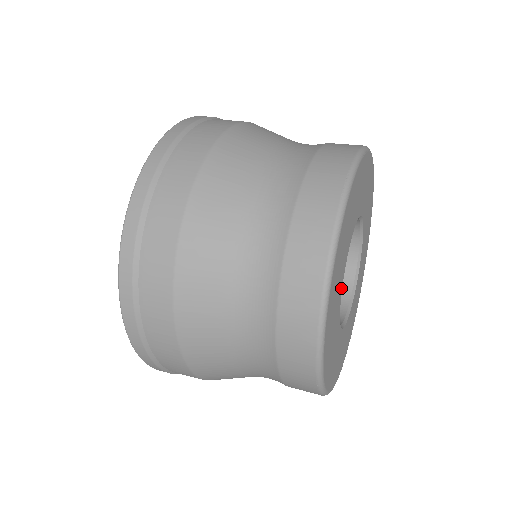
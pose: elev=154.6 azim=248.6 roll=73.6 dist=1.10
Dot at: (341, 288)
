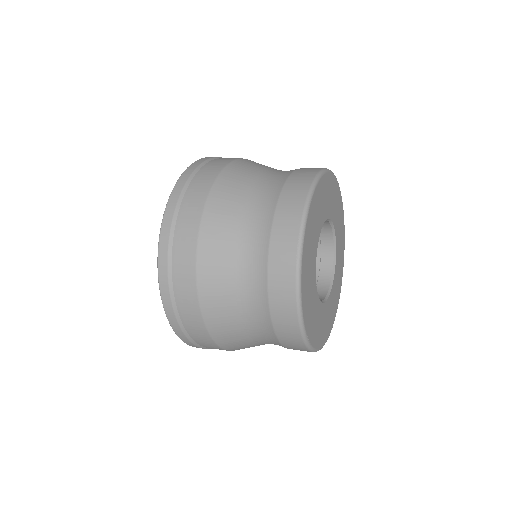
Dot at: (322, 224)
